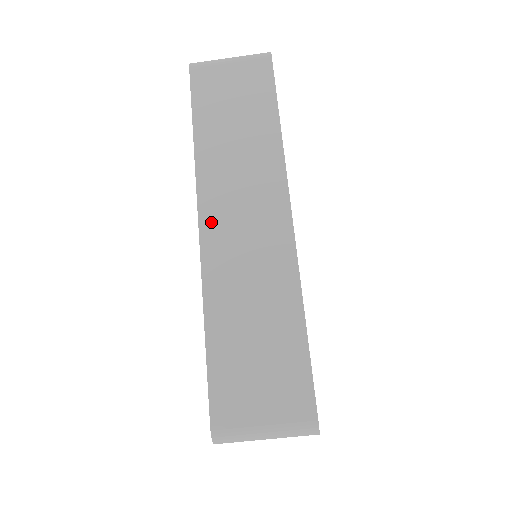
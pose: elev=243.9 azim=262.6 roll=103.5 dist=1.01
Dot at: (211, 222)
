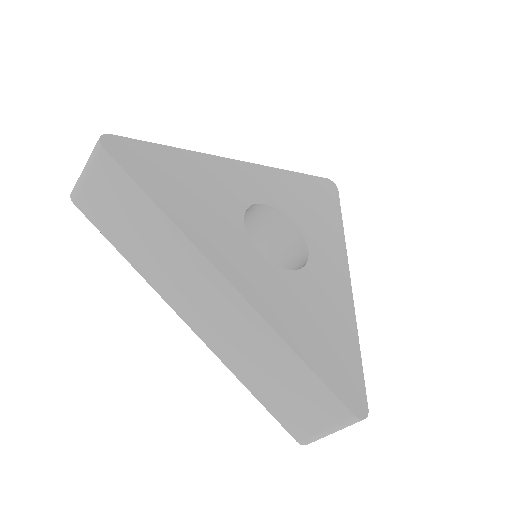
Dot at: (190, 317)
